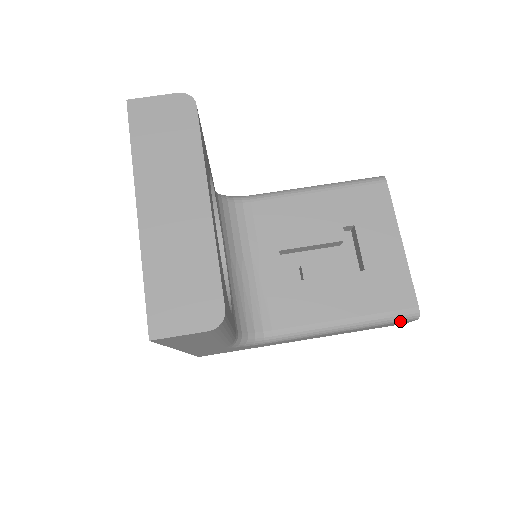
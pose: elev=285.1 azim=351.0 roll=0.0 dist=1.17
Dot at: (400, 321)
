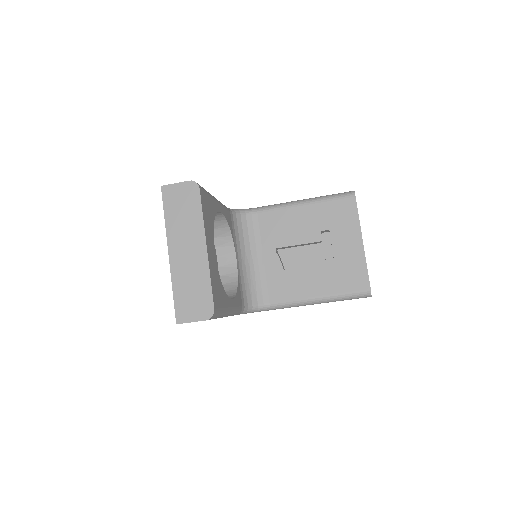
Dot at: (358, 298)
